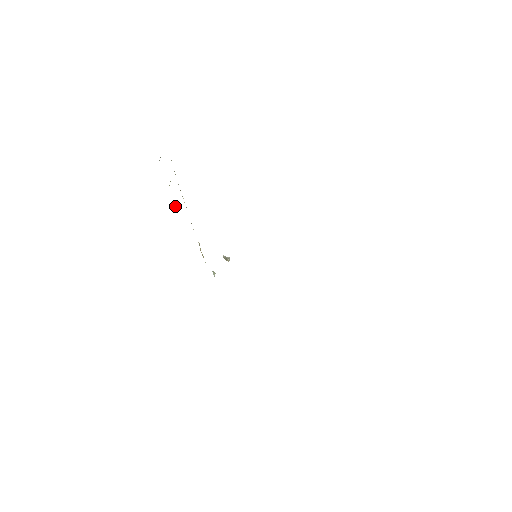
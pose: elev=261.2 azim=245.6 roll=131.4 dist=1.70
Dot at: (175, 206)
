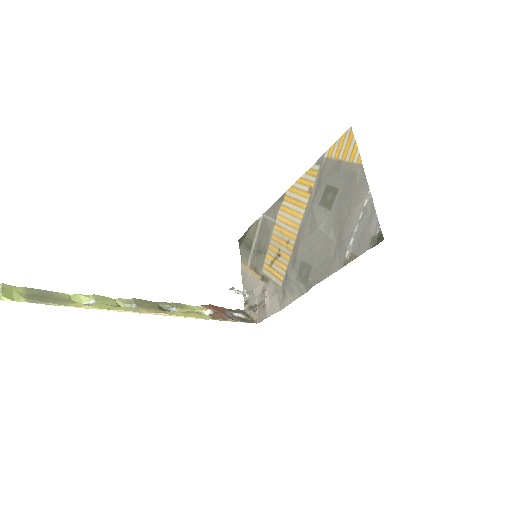
Dot at: (121, 306)
